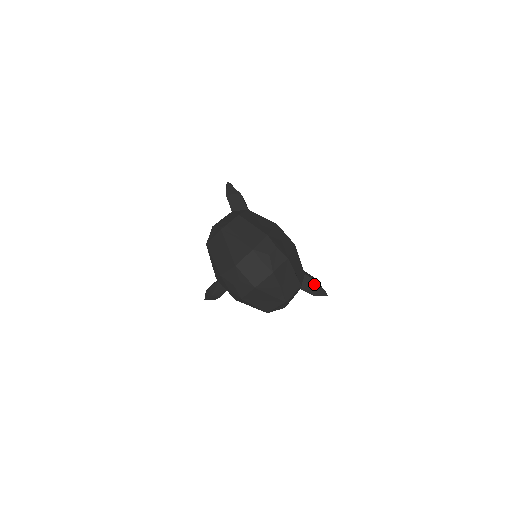
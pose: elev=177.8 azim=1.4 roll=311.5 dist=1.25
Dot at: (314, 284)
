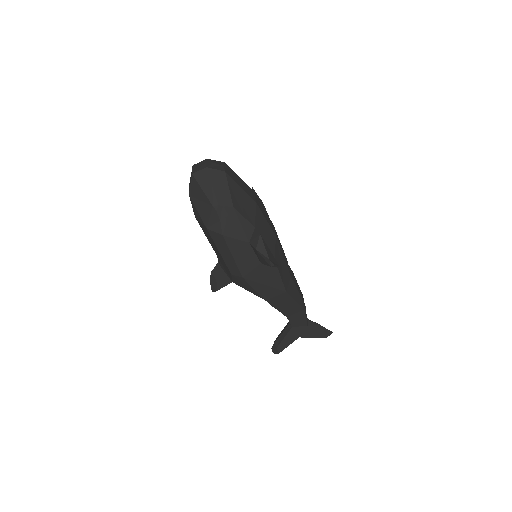
Dot at: (257, 236)
